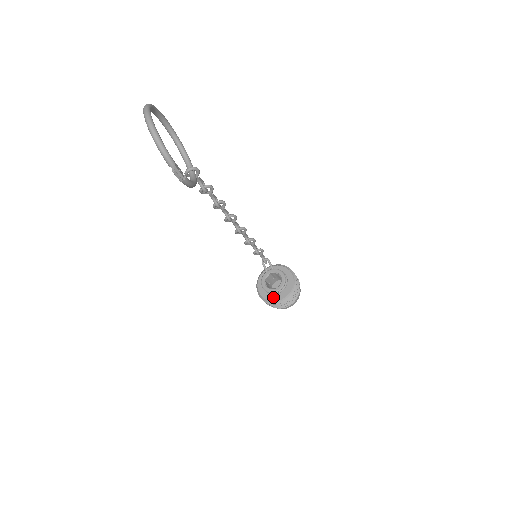
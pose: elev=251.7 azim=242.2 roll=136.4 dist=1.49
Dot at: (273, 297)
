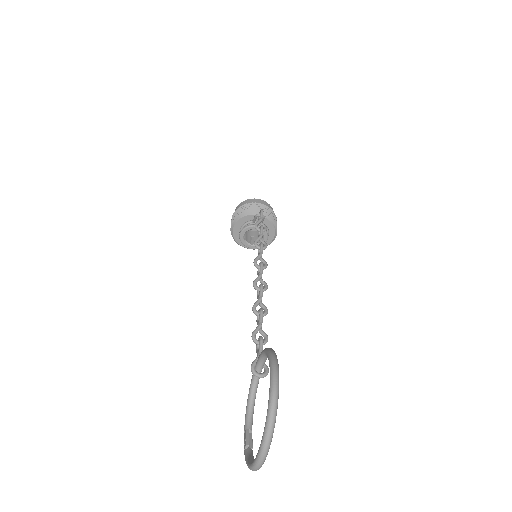
Dot at: occluded
